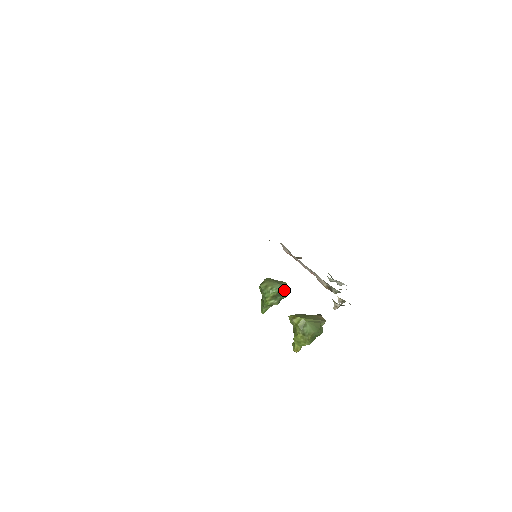
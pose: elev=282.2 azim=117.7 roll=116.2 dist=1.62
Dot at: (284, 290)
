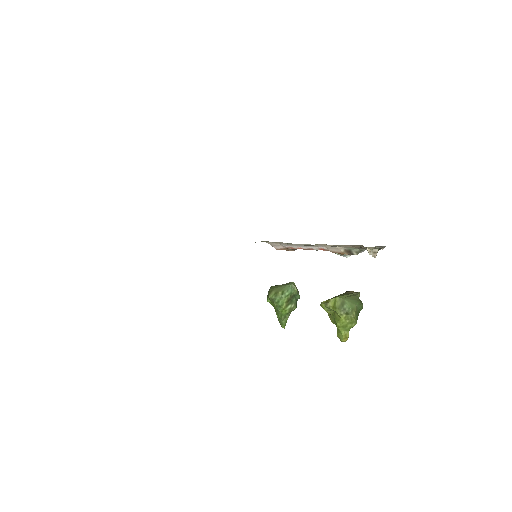
Dot at: (296, 288)
